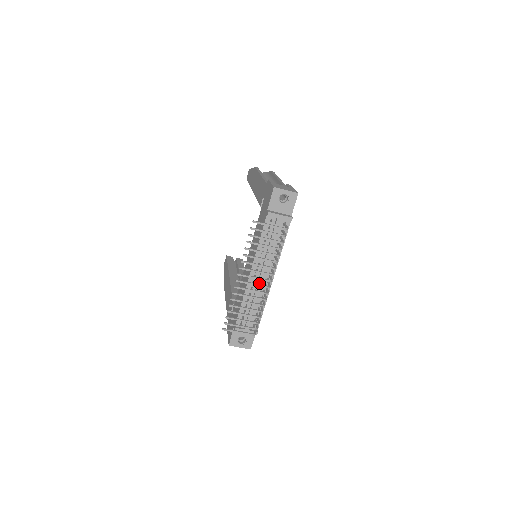
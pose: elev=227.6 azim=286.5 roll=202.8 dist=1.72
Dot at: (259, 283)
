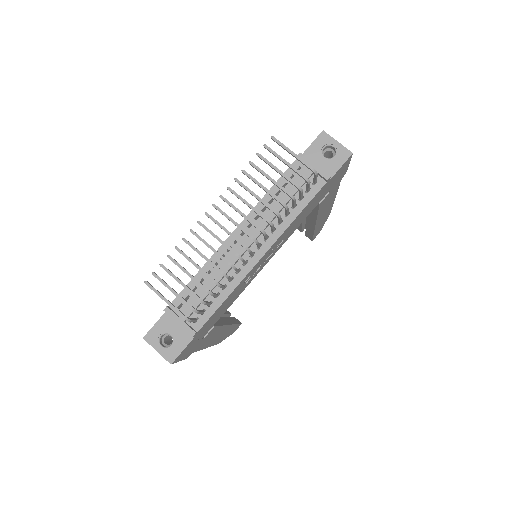
Dot at: (237, 251)
